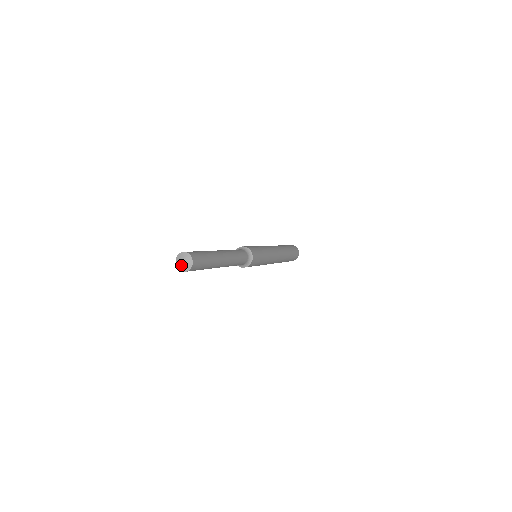
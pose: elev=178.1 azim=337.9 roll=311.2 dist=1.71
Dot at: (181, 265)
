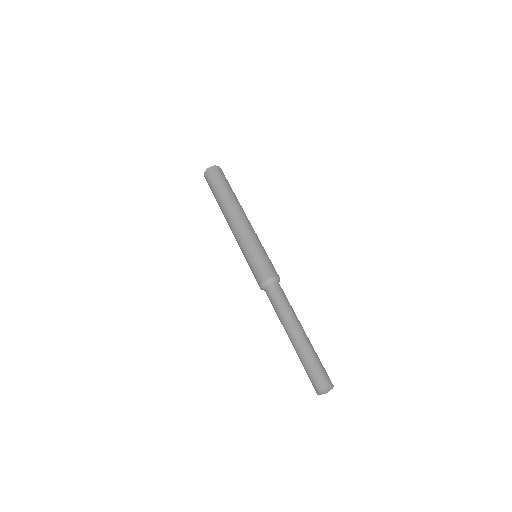
Dot at: occluded
